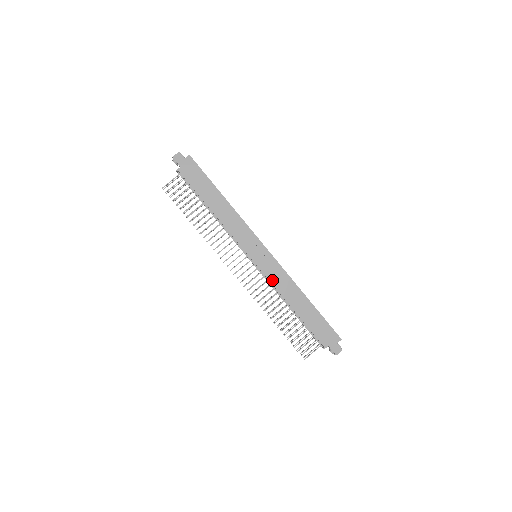
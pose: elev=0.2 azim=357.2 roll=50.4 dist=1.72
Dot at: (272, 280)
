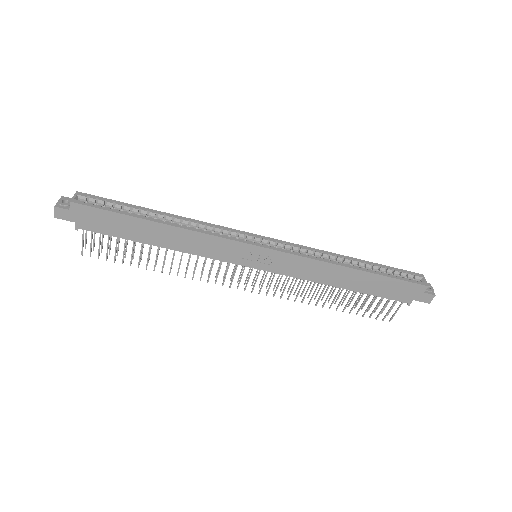
Dot at: (295, 275)
